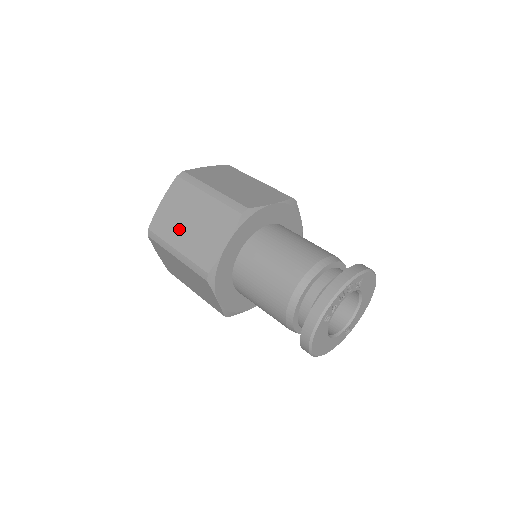
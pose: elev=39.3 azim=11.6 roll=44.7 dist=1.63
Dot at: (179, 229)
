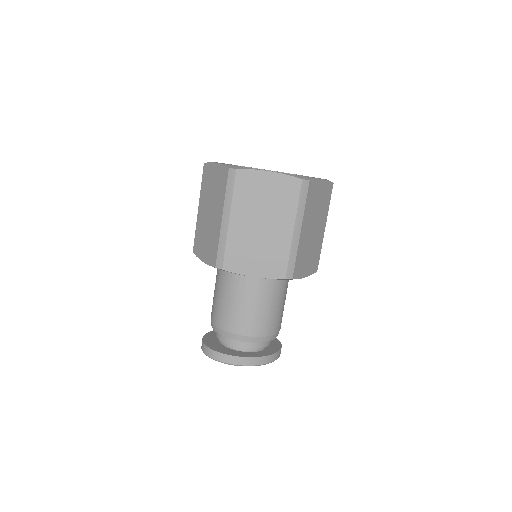
Dot at: (250, 213)
